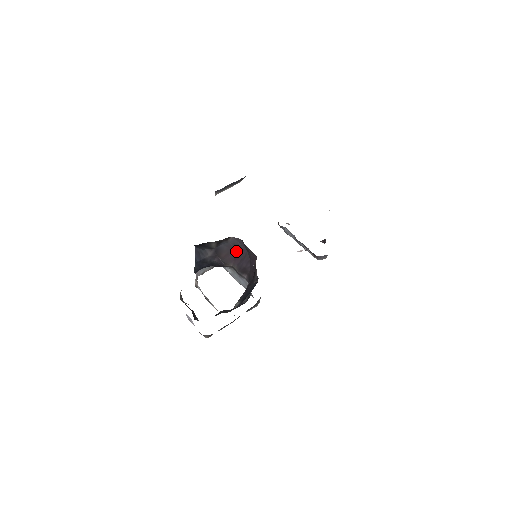
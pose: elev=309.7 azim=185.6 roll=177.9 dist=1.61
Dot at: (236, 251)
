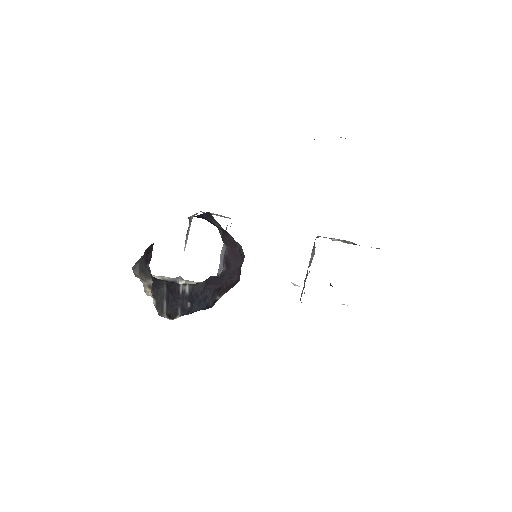
Dot at: (238, 249)
